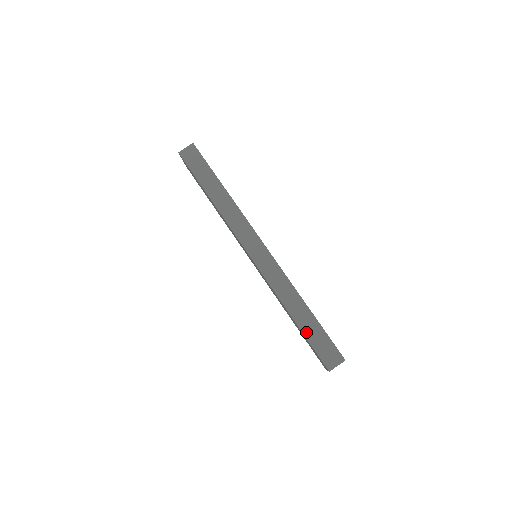
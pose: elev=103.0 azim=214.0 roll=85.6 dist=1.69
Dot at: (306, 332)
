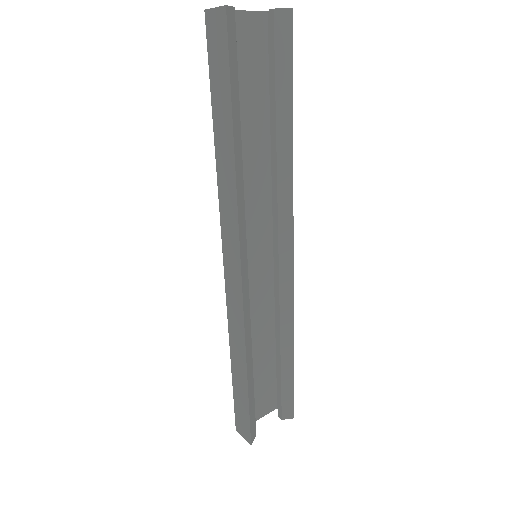
Dot at: (235, 386)
